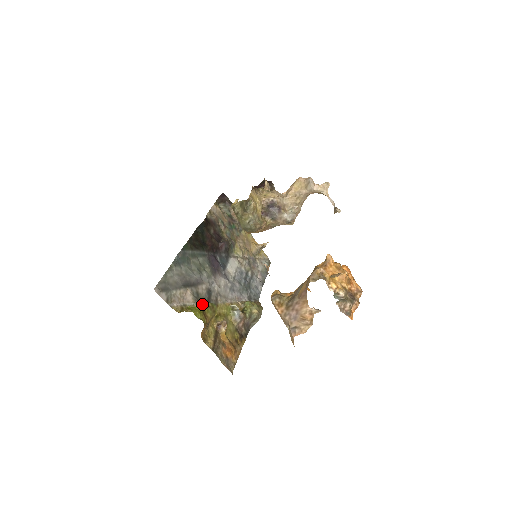
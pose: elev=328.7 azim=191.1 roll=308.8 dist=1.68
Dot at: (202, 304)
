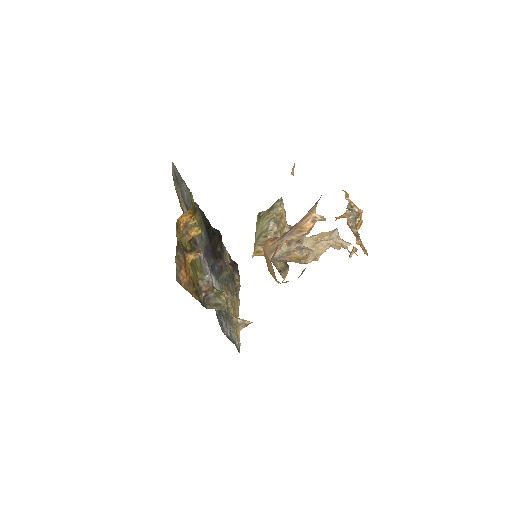
Dot at: occluded
